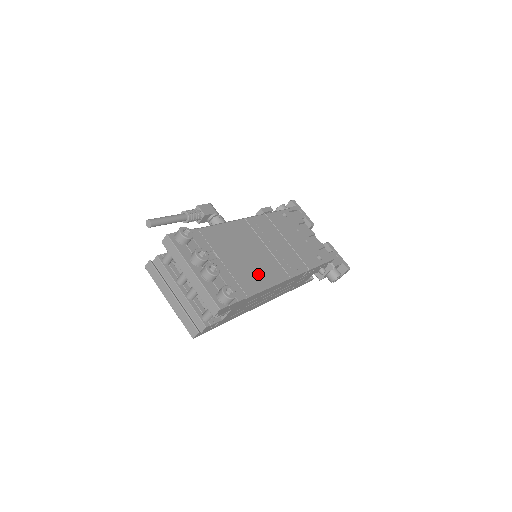
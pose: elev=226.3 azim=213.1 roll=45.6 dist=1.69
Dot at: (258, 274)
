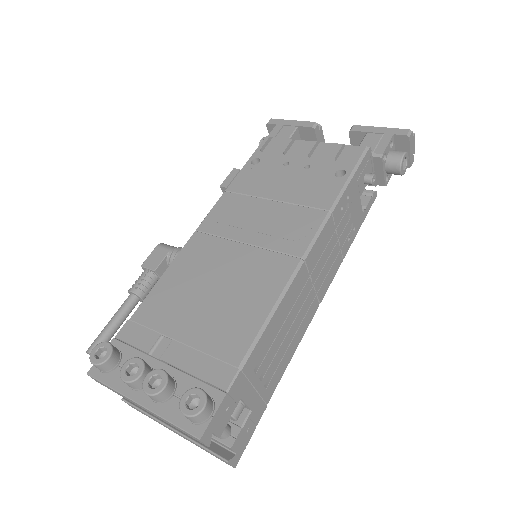
Dot at: (245, 307)
